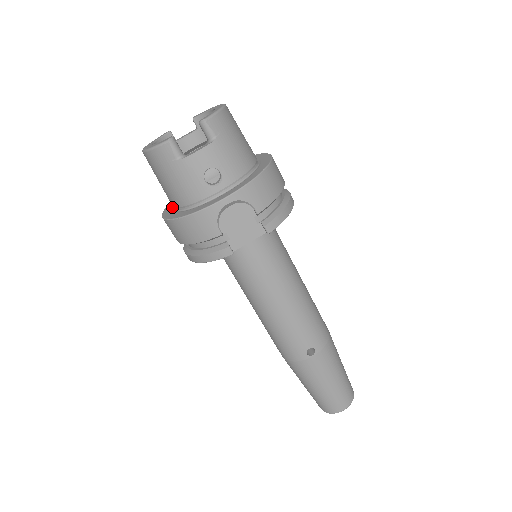
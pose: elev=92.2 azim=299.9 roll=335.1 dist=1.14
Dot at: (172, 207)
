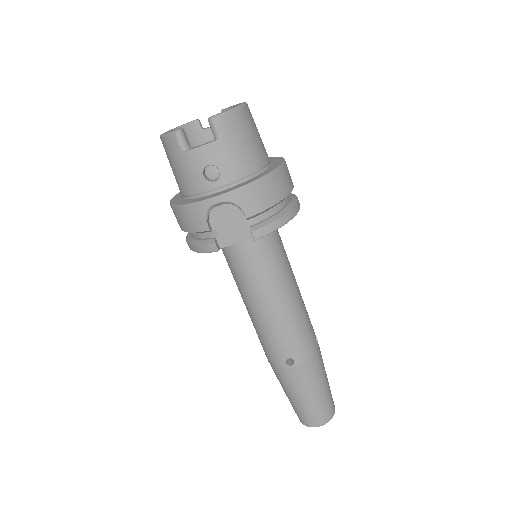
Dot at: occluded
